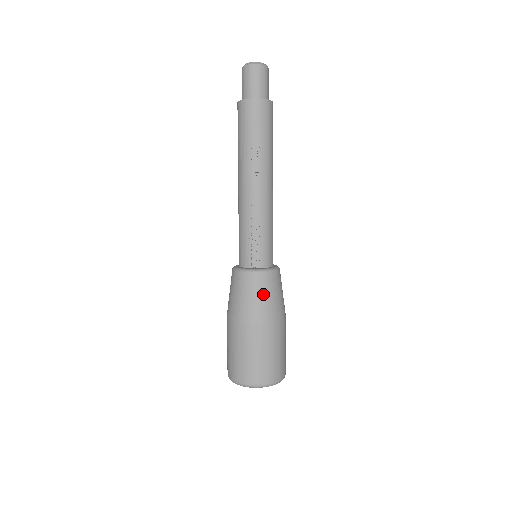
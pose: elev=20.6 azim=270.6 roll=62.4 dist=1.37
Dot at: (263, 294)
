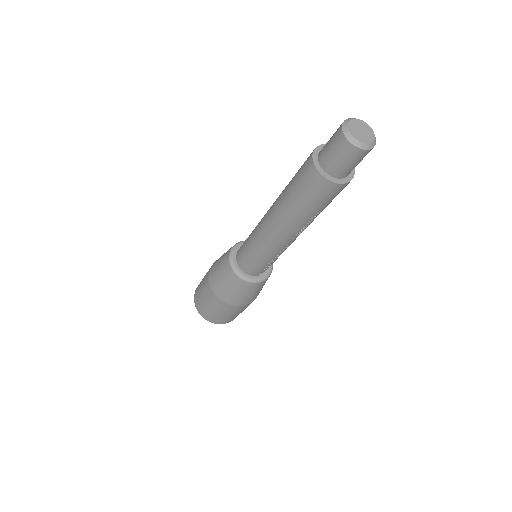
Dot at: occluded
